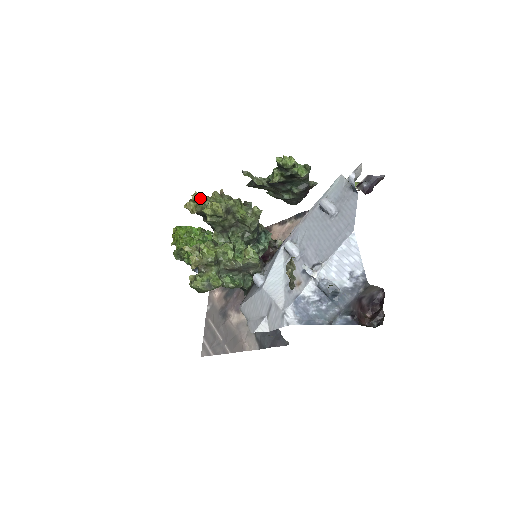
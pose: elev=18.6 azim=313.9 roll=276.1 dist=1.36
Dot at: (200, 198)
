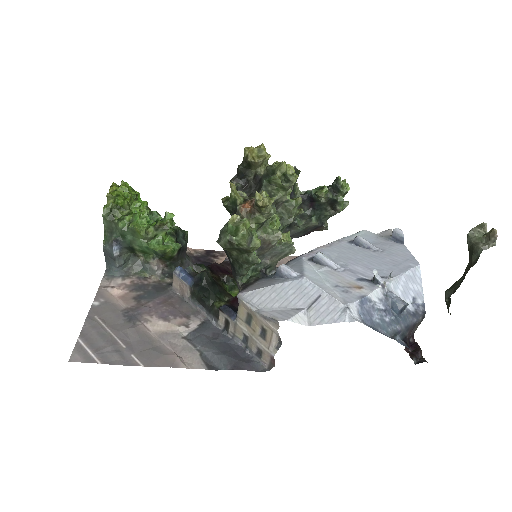
Dot at: (266, 153)
